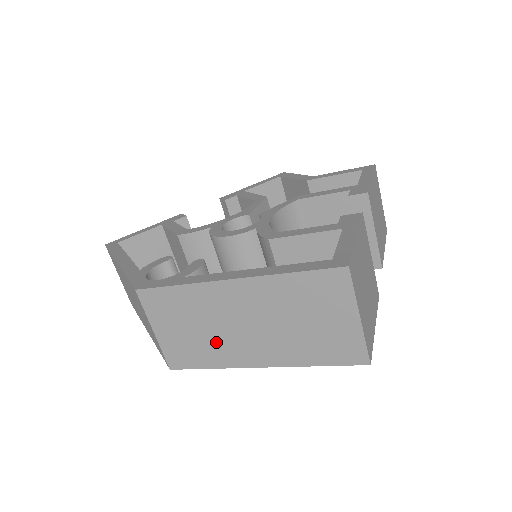
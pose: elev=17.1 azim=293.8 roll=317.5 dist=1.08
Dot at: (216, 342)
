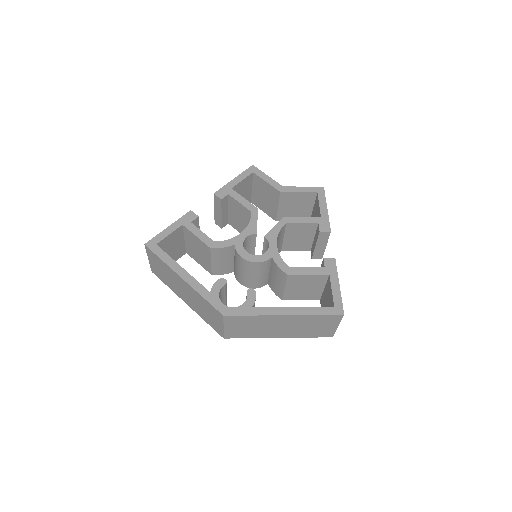
Dot at: (260, 331)
